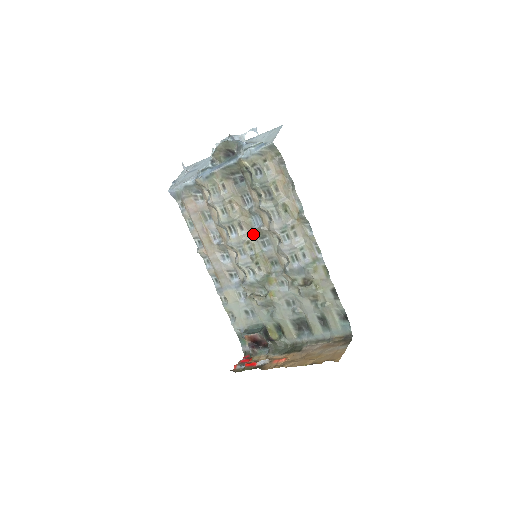
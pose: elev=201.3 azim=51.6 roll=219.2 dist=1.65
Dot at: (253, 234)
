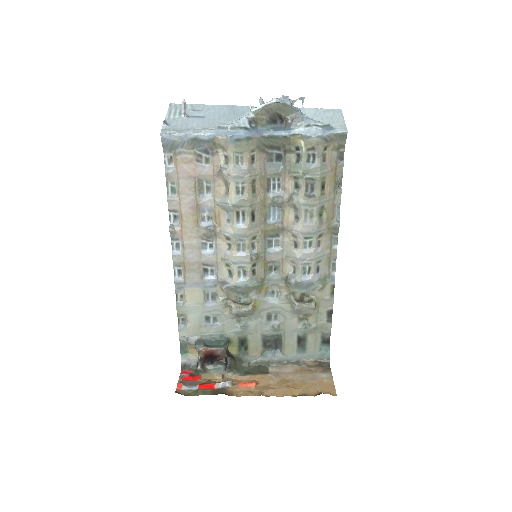
Dot at: (264, 229)
